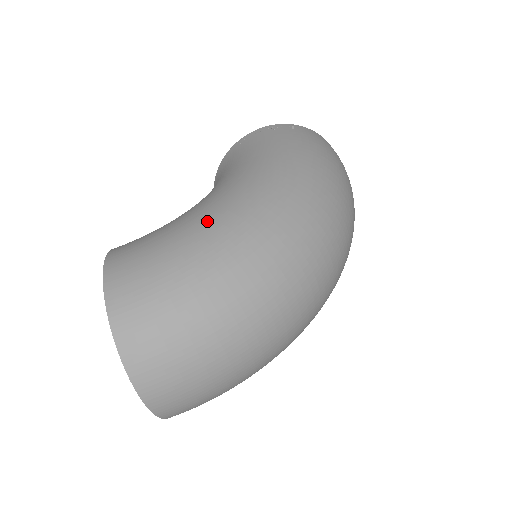
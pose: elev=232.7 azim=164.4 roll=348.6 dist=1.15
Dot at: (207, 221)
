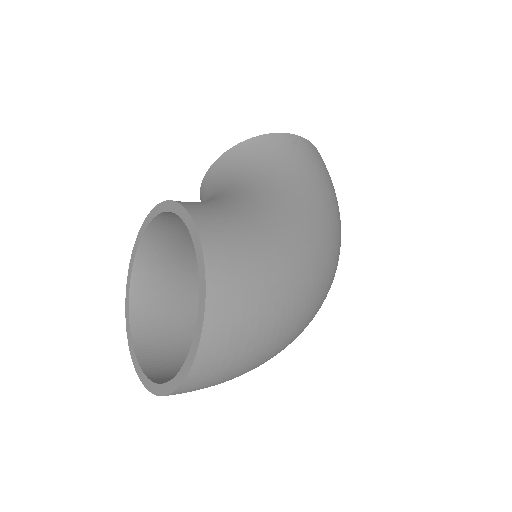
Dot at: (289, 235)
